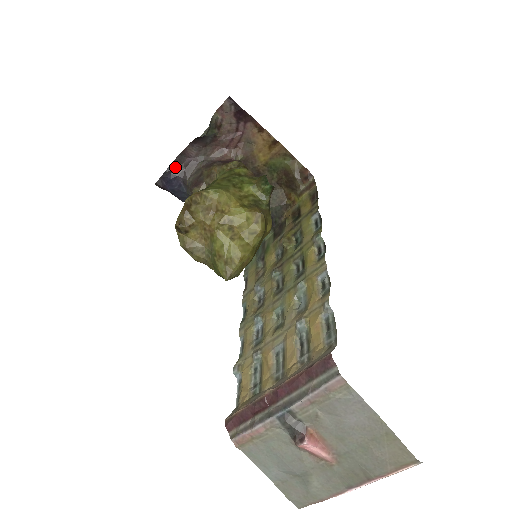
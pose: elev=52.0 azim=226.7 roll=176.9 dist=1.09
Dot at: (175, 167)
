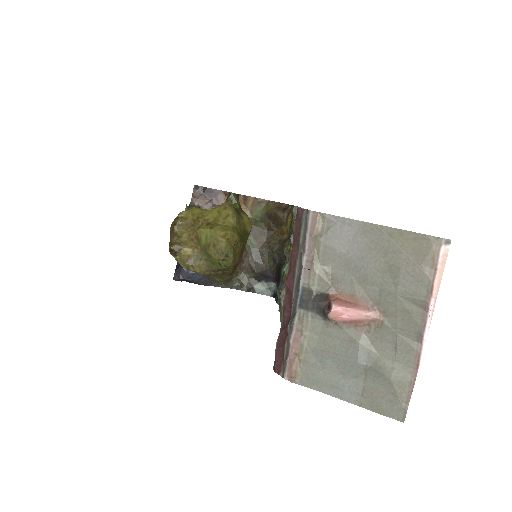
Dot at: occluded
